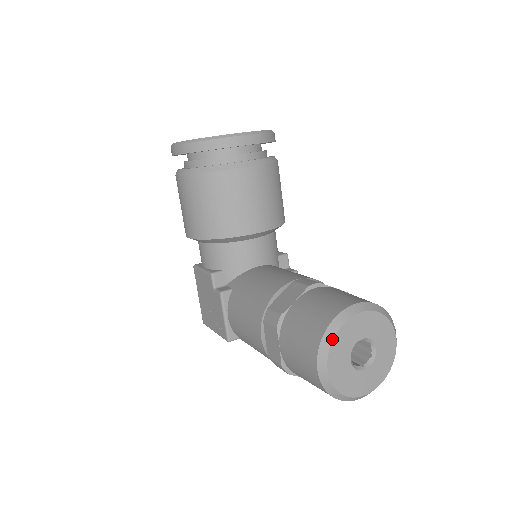
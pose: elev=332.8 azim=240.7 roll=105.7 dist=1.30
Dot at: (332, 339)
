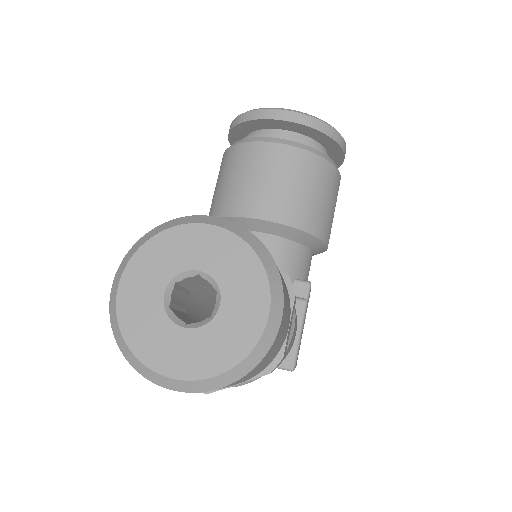
Dot at: (146, 240)
